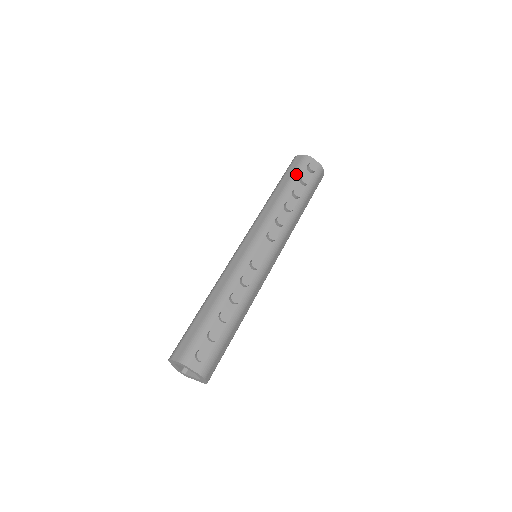
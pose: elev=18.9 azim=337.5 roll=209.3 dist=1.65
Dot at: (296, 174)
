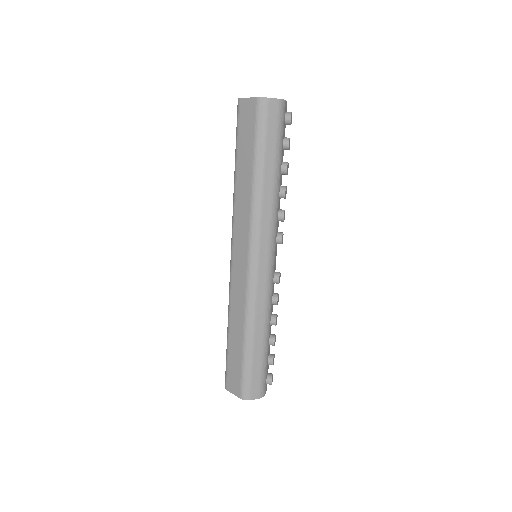
Dot at: (280, 140)
